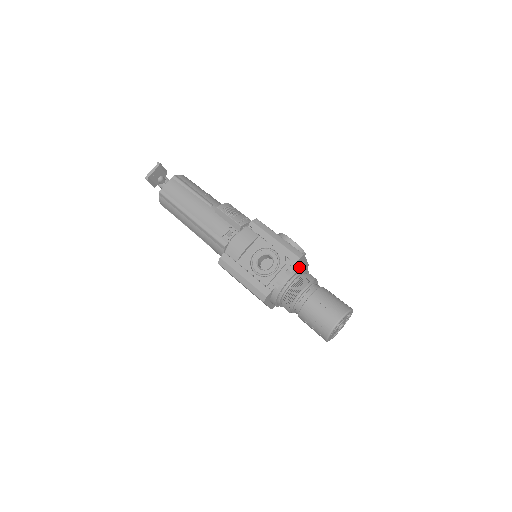
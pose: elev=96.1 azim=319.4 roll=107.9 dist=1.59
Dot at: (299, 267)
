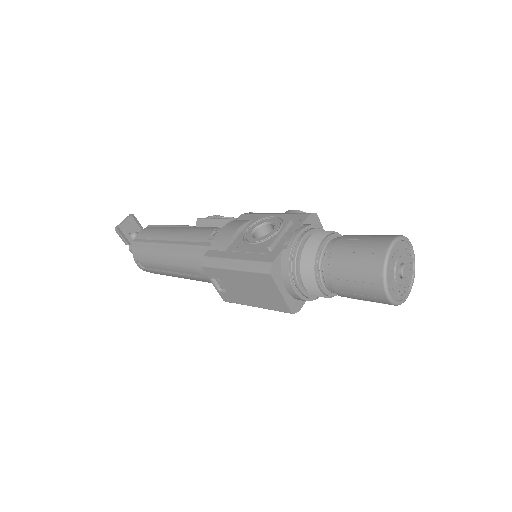
Dot at: occluded
